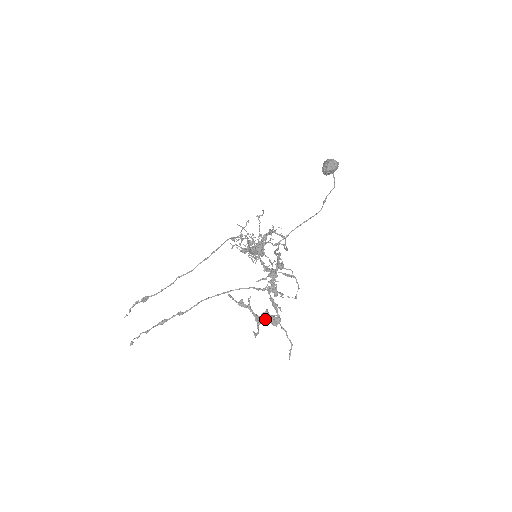
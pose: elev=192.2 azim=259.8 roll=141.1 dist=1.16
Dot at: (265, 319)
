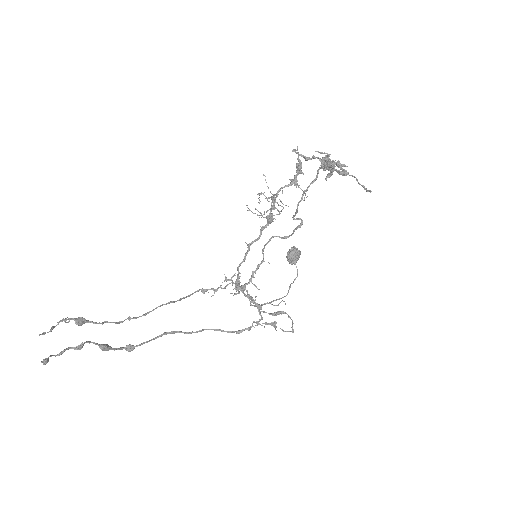
Dot at: (335, 166)
